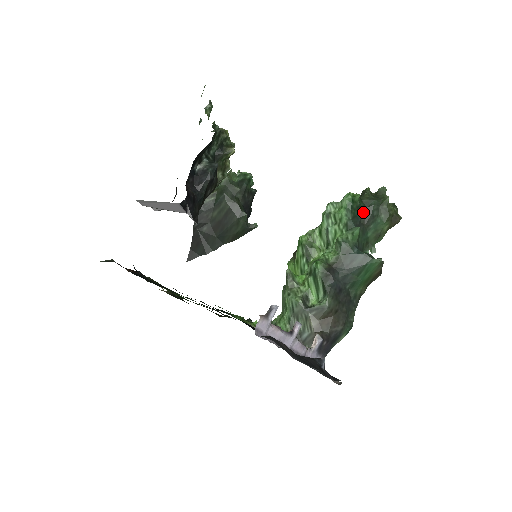
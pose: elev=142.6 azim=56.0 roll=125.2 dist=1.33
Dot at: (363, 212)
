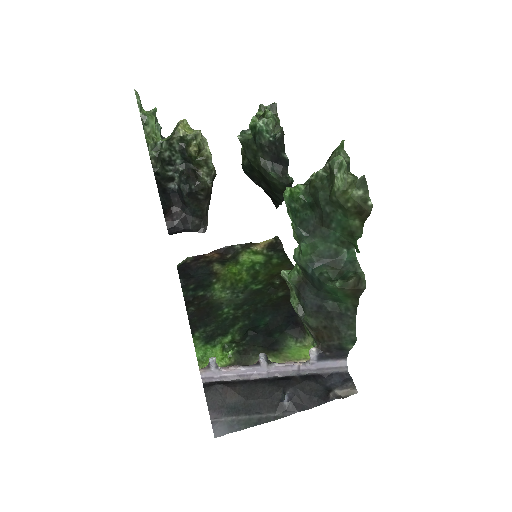
Dot at: (314, 210)
